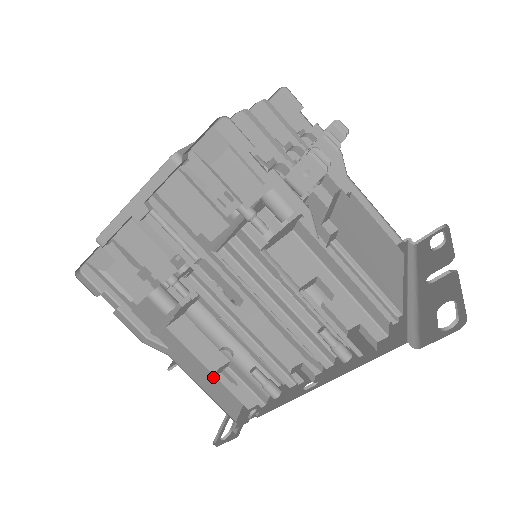
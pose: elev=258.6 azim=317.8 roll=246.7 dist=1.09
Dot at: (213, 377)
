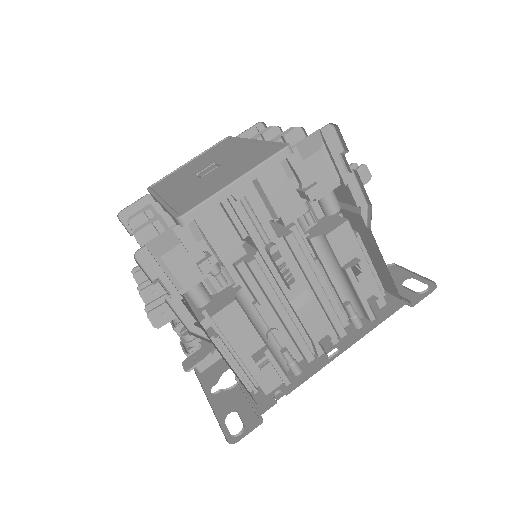
Dot at: (233, 370)
